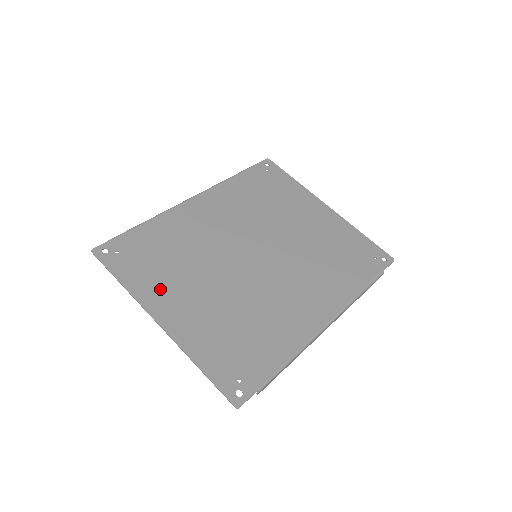
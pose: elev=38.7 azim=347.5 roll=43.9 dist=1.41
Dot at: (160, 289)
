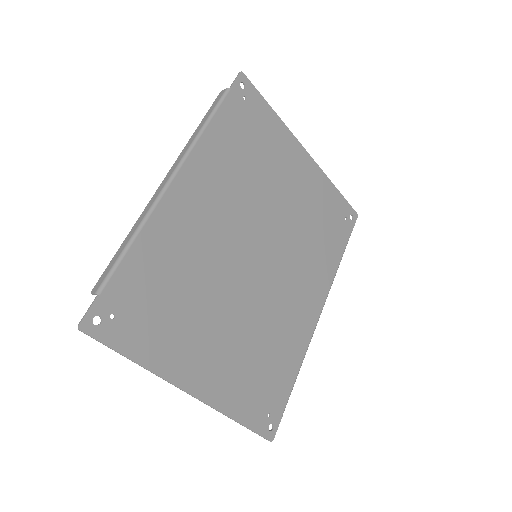
Dot at: (179, 349)
